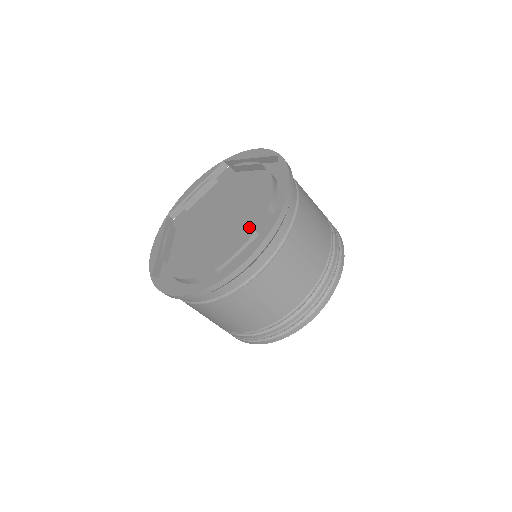
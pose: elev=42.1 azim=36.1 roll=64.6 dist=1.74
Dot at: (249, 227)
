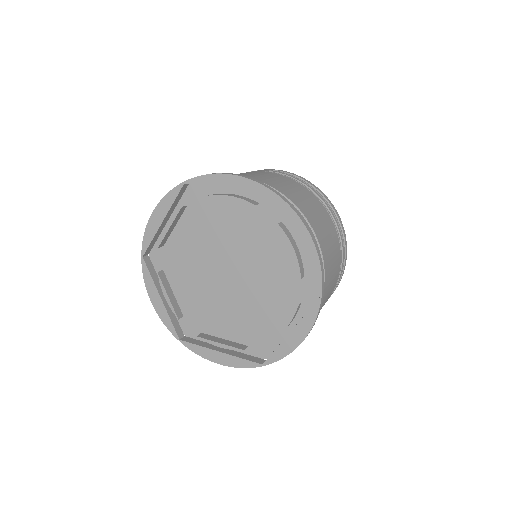
Dot at: (246, 322)
